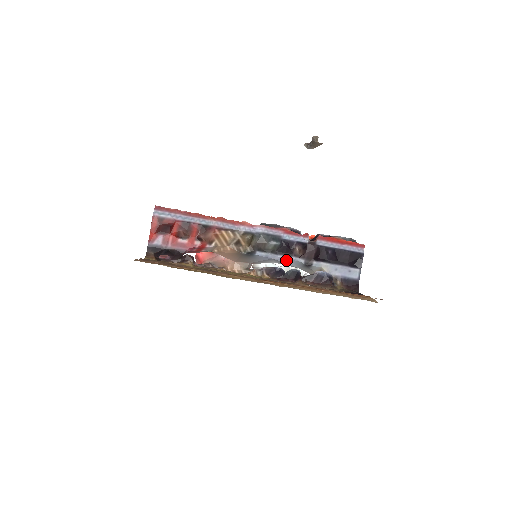
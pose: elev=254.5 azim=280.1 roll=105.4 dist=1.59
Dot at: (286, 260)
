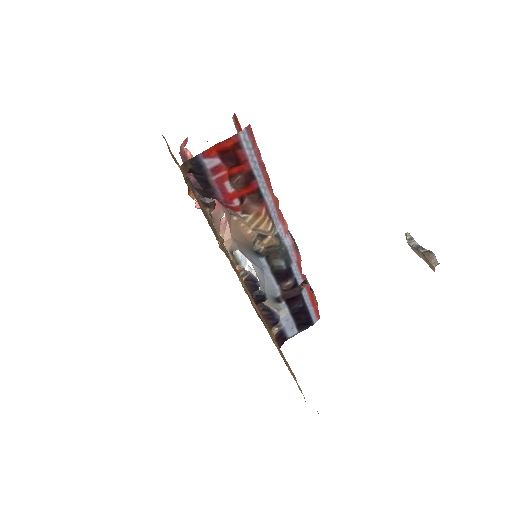
Dot at: (270, 282)
